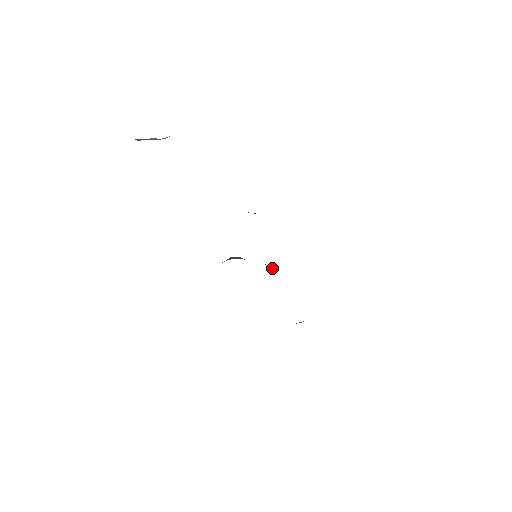
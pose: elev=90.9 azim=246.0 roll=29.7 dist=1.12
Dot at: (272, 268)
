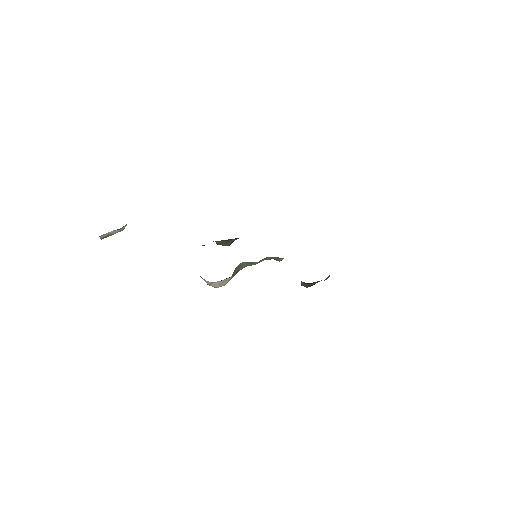
Dot at: occluded
